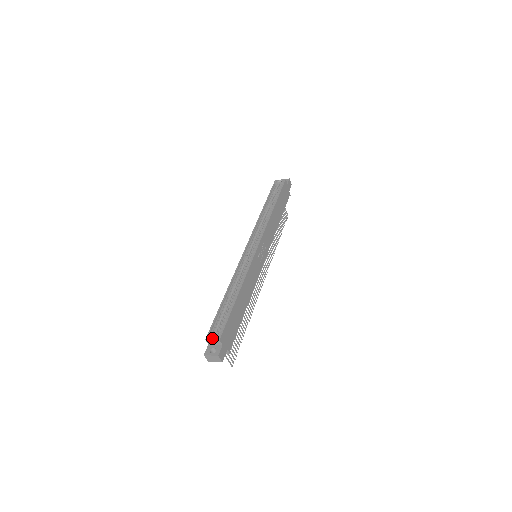
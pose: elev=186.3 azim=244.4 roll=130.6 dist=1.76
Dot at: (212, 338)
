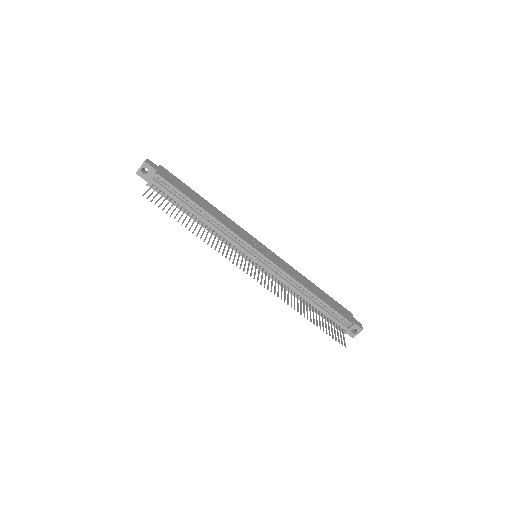
Dot at: occluded
